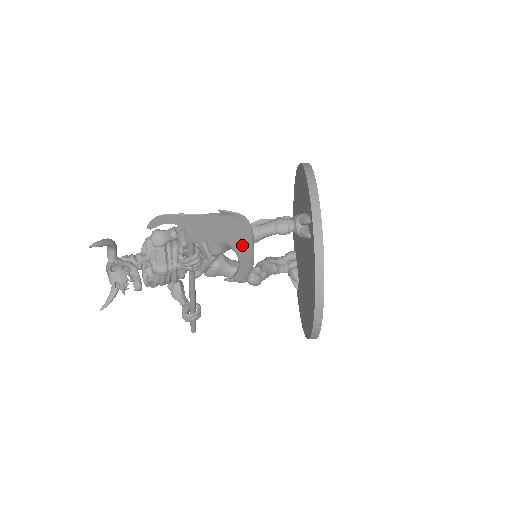
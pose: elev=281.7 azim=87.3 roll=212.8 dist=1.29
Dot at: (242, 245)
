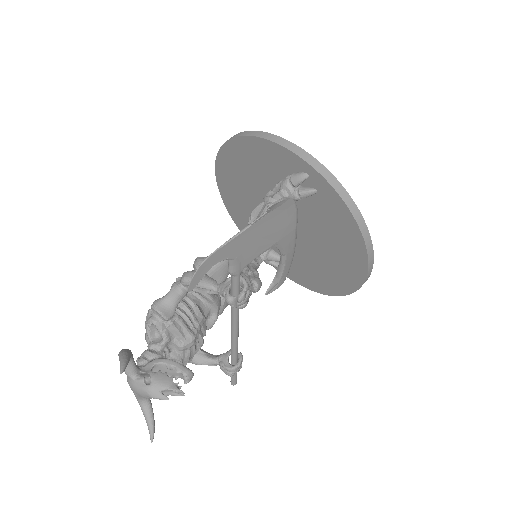
Dot at: (289, 235)
